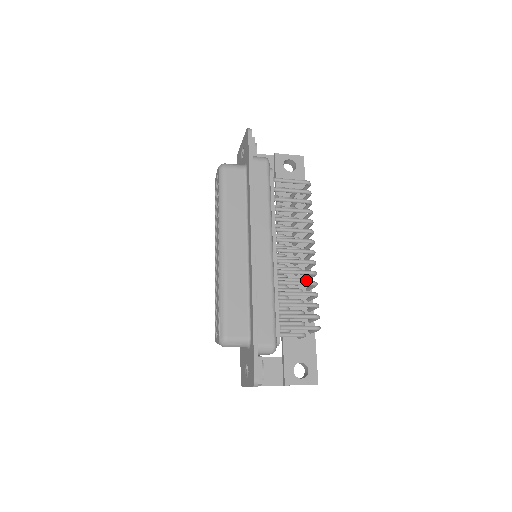
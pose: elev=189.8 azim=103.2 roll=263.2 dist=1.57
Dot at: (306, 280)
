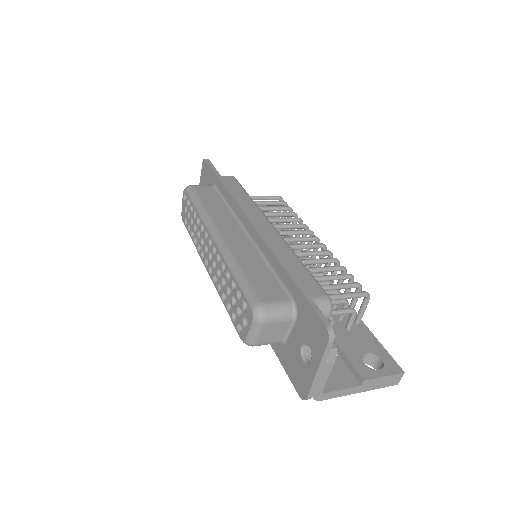
Dot at: occluded
